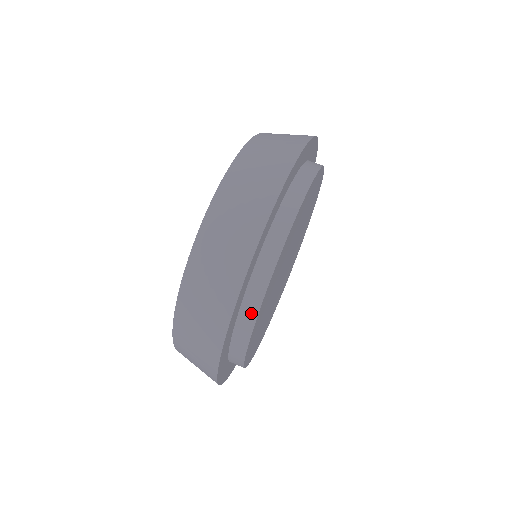
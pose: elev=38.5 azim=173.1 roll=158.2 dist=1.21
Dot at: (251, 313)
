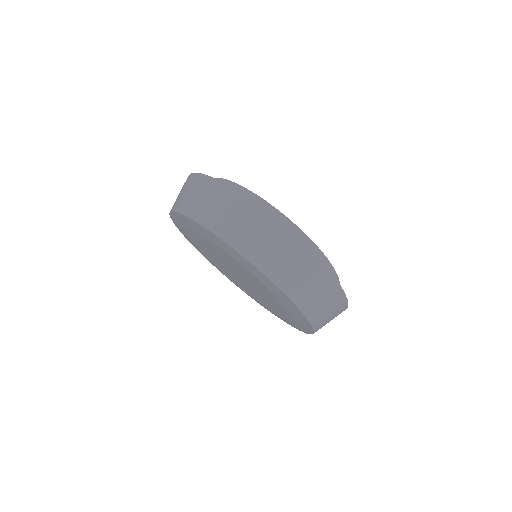
Dot at: (286, 223)
